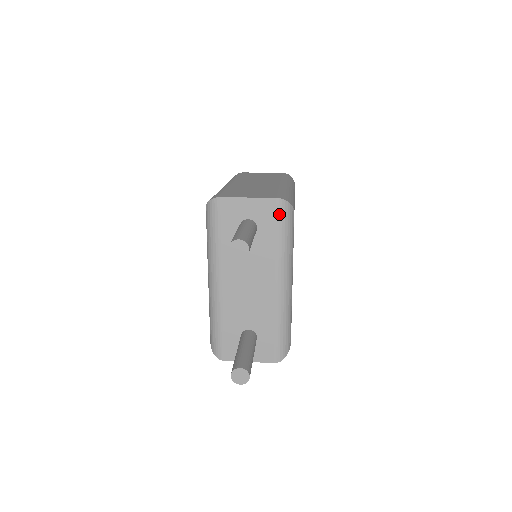
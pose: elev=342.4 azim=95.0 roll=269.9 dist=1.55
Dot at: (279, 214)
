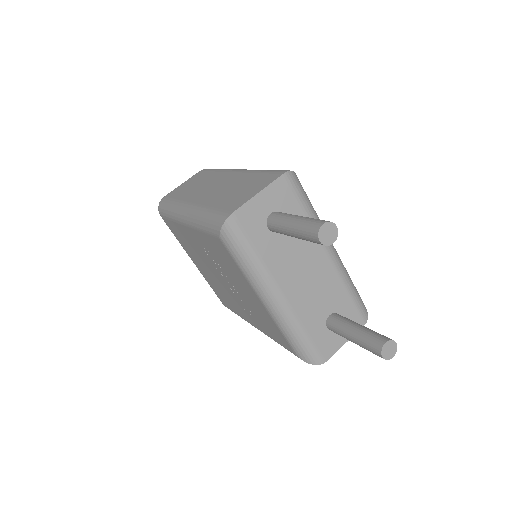
Dot at: (293, 188)
